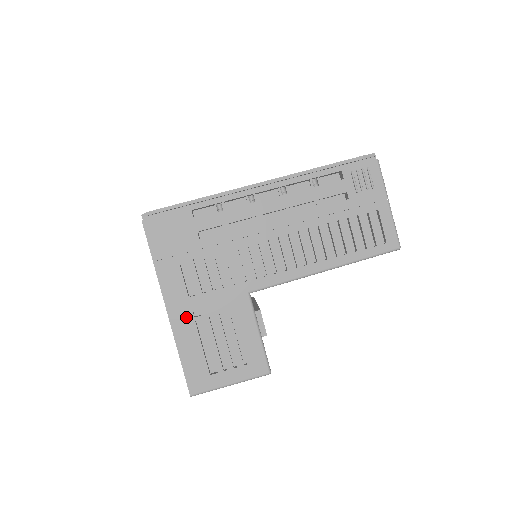
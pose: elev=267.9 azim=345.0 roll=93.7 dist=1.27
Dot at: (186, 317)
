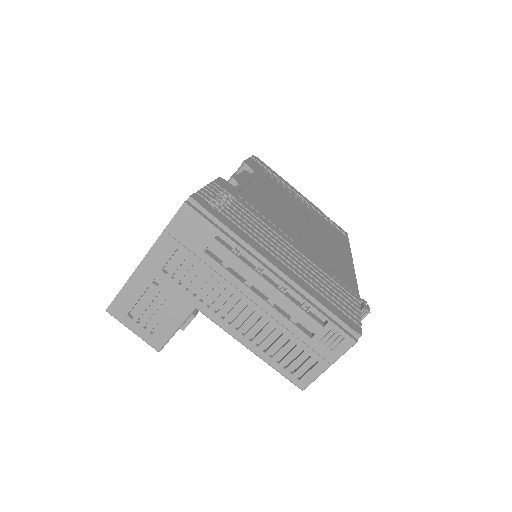
Dot at: (148, 277)
